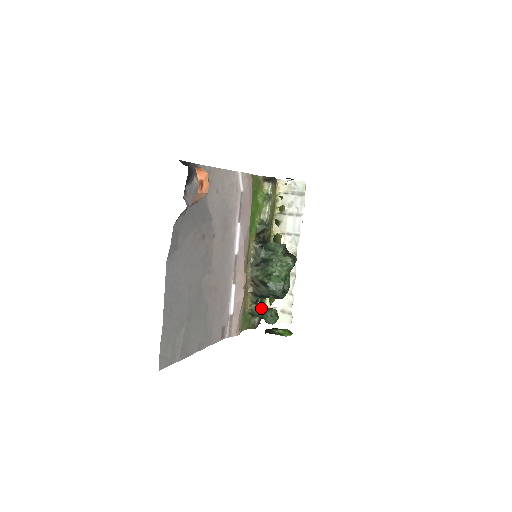
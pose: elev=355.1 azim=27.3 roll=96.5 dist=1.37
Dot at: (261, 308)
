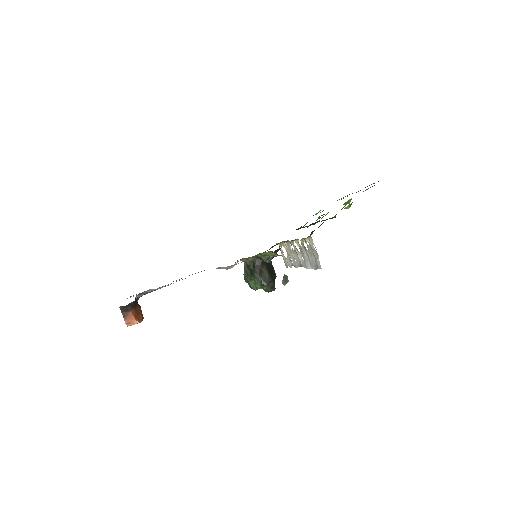
Dot at: occluded
